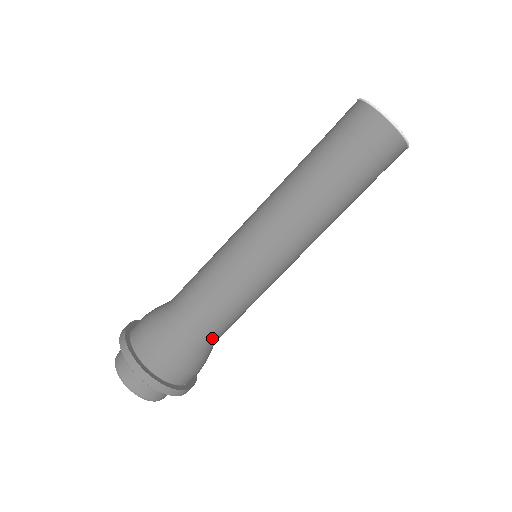
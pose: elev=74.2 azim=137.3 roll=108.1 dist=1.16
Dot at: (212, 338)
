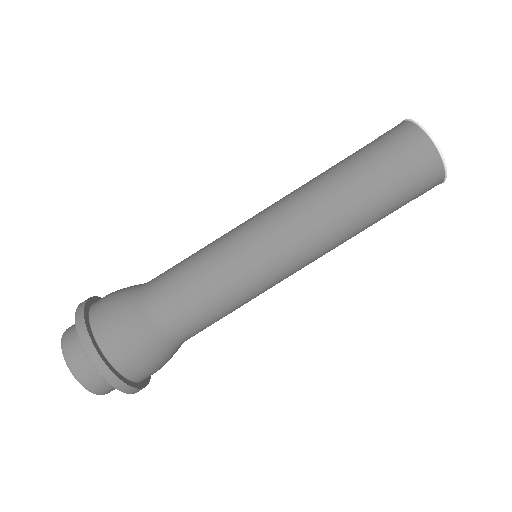
Dot at: (164, 310)
